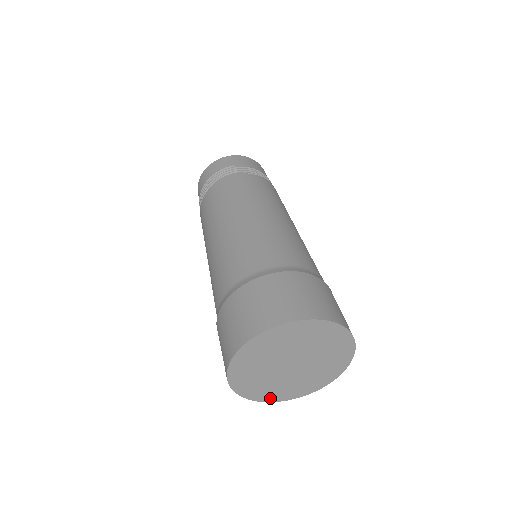
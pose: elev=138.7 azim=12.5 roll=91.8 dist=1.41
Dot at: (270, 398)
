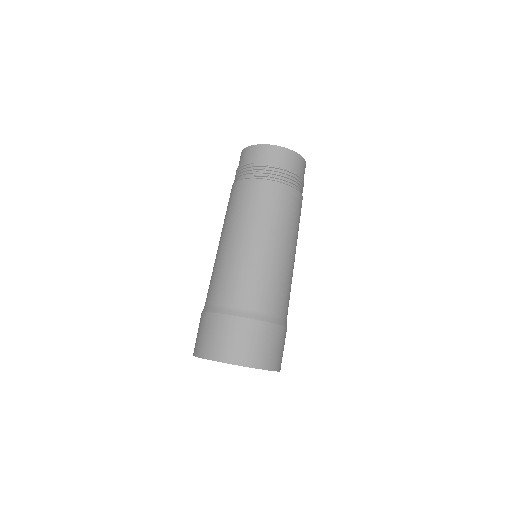
Dot at: occluded
